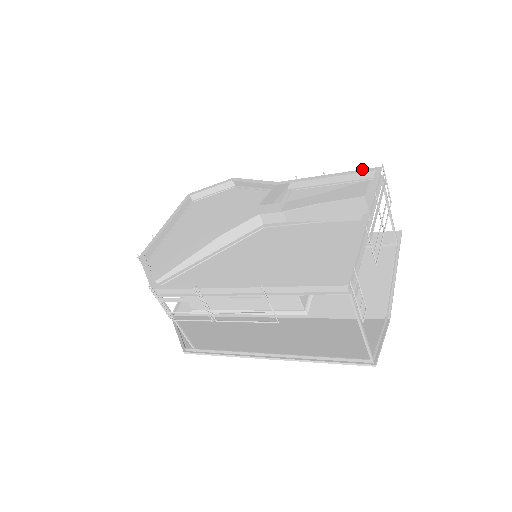
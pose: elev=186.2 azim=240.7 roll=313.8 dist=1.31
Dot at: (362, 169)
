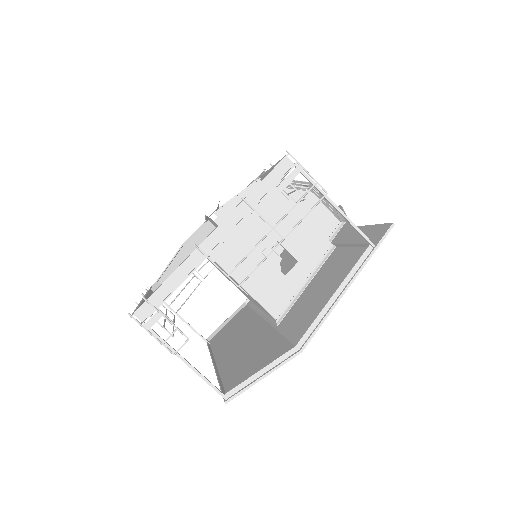
Dot at: occluded
